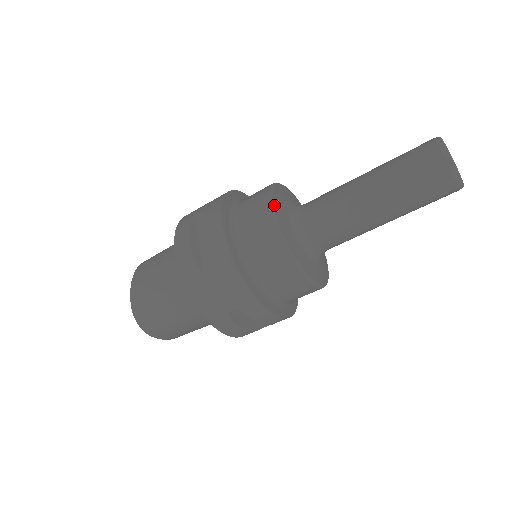
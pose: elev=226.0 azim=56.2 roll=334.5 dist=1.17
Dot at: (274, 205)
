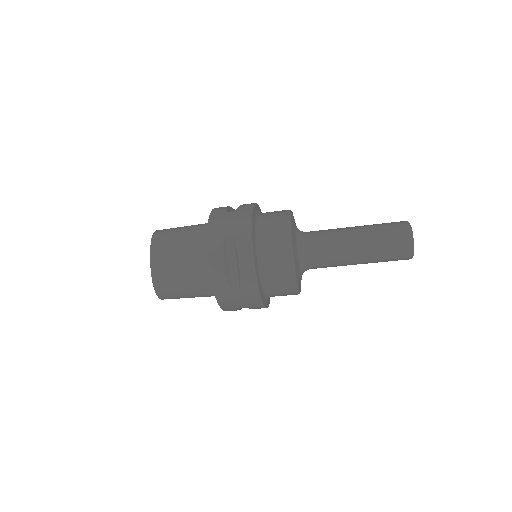
Dot at: (293, 250)
